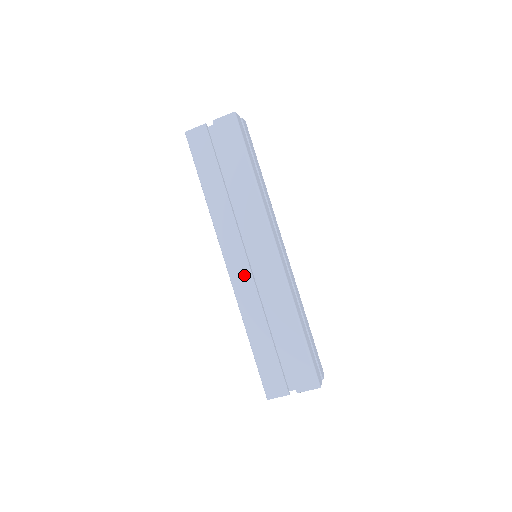
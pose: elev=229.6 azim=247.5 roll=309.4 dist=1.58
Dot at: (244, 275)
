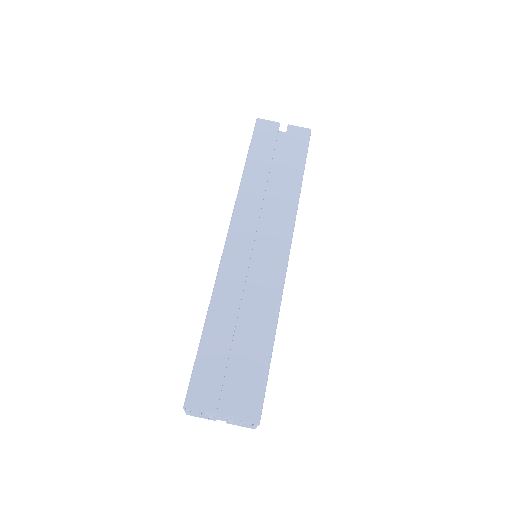
Dot at: (241, 257)
